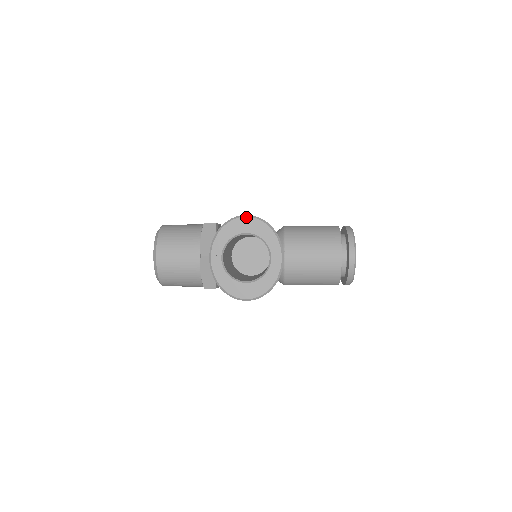
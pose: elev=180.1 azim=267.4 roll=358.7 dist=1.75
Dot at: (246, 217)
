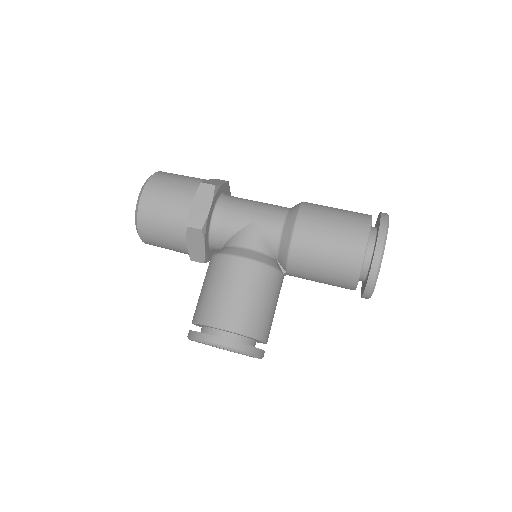
Dot at: (216, 346)
